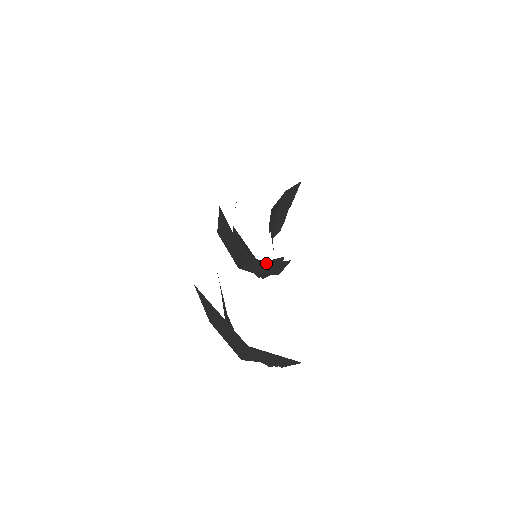
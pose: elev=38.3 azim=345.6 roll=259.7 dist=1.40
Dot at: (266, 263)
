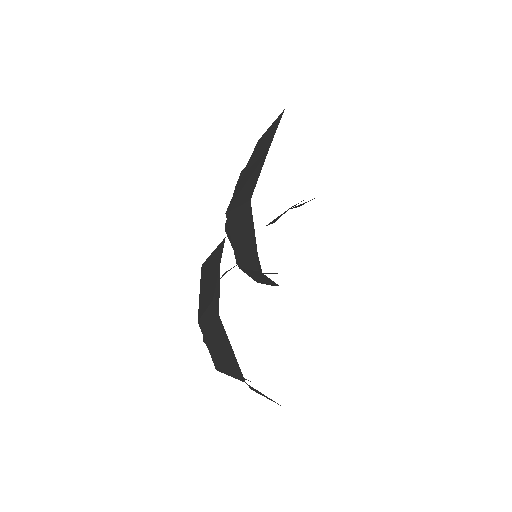
Dot at: (275, 284)
